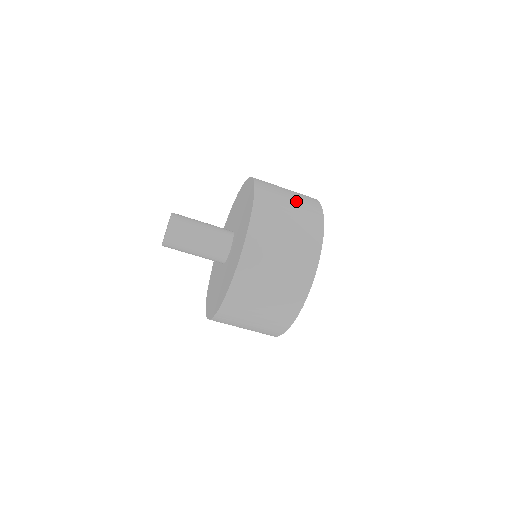
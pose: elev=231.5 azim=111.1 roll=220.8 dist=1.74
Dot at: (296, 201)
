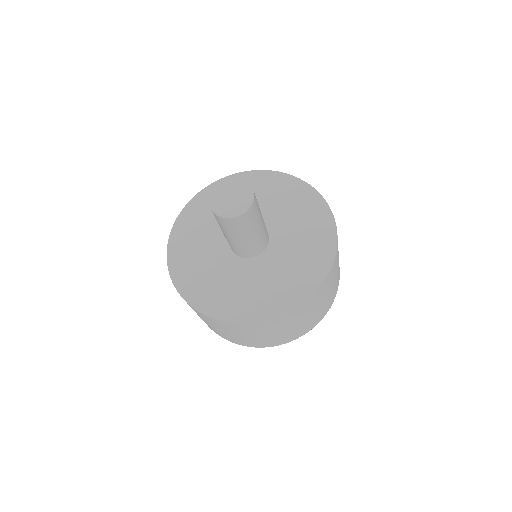
Dot at: occluded
